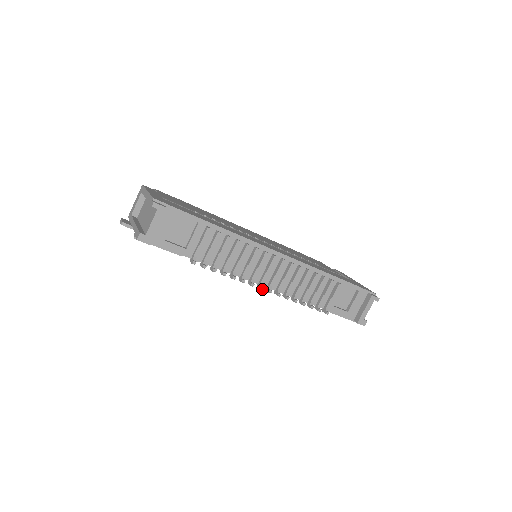
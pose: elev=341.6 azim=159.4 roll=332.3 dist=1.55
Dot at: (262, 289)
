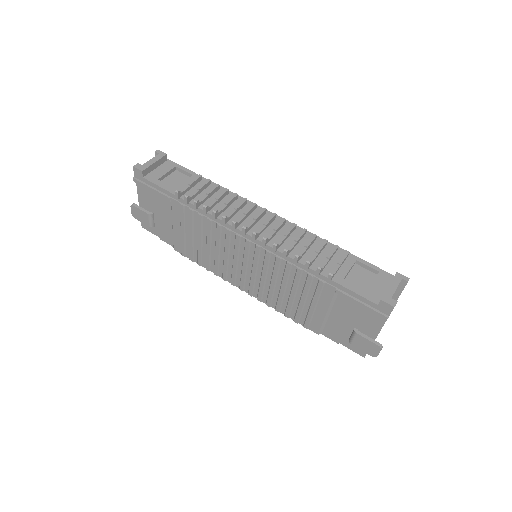
Dot at: (245, 227)
